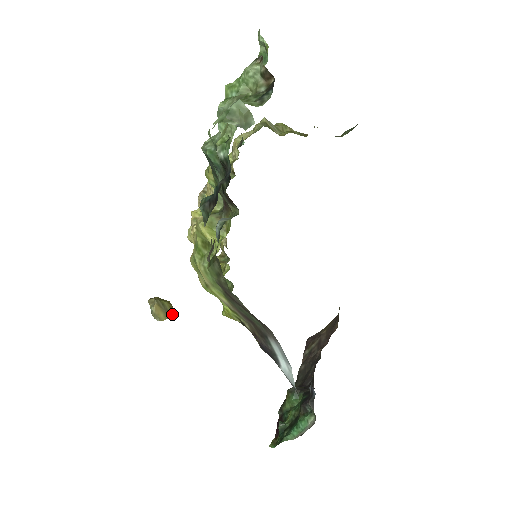
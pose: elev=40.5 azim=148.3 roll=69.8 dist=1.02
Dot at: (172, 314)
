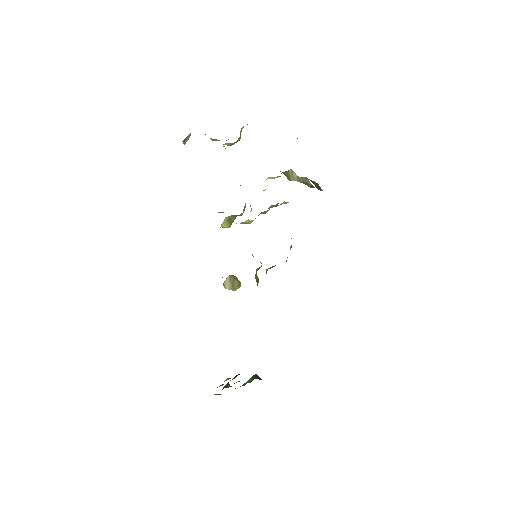
Dot at: (235, 290)
